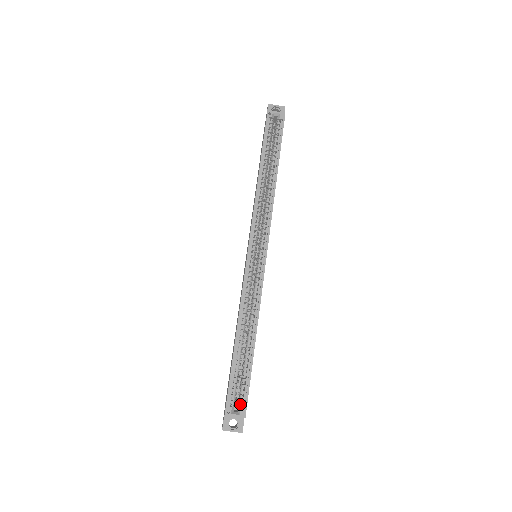
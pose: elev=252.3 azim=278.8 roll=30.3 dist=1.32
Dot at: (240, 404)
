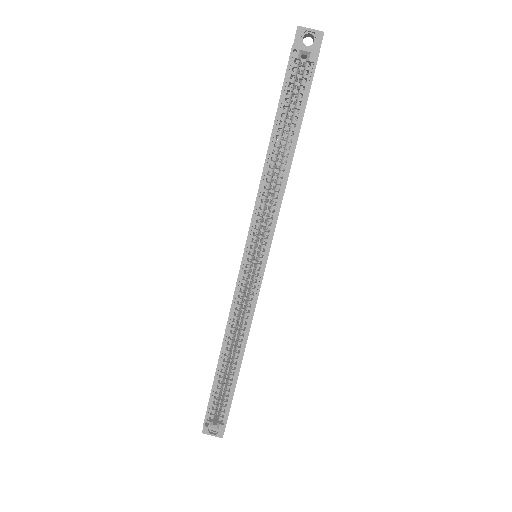
Dot at: occluded
